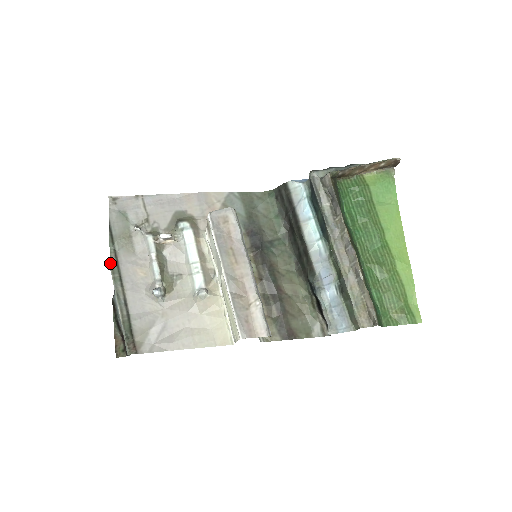
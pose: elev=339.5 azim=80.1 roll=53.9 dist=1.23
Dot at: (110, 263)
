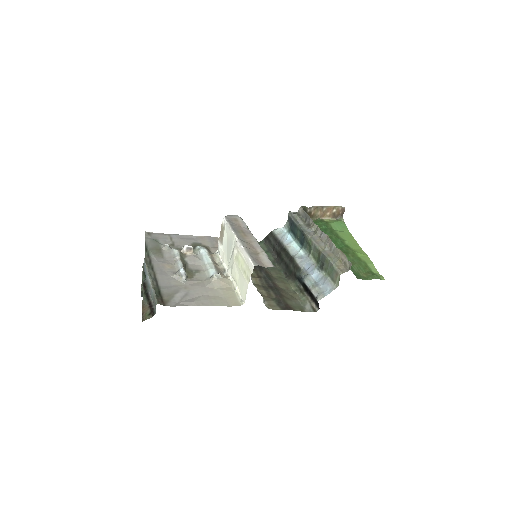
Dot at: (145, 259)
